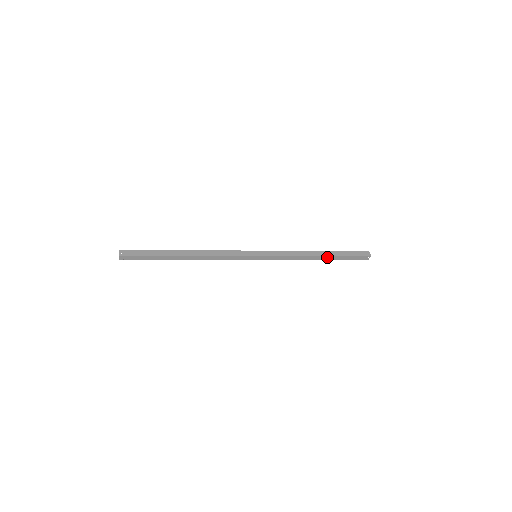
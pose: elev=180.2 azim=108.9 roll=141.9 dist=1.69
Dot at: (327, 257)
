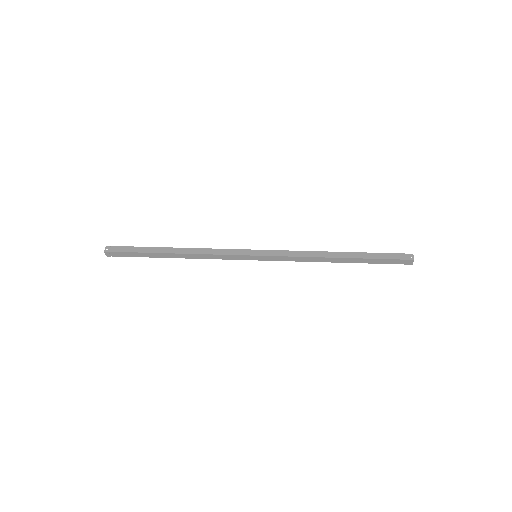
Dot at: (349, 260)
